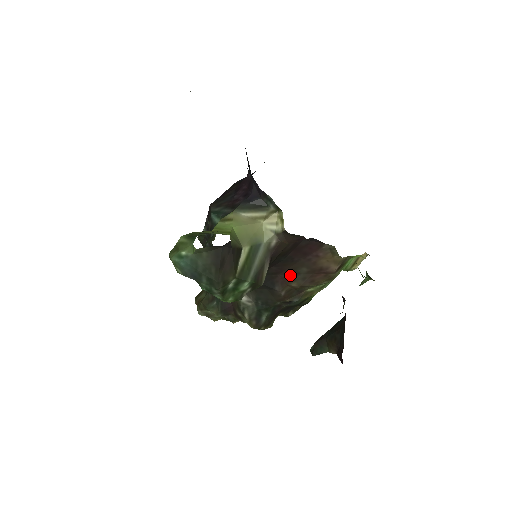
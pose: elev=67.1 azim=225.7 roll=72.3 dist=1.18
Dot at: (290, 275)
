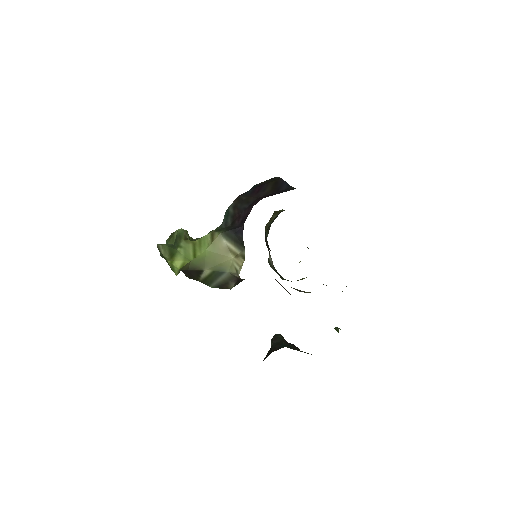
Dot at: occluded
